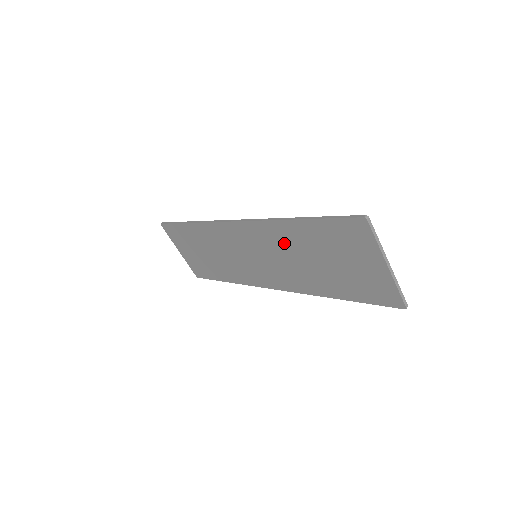
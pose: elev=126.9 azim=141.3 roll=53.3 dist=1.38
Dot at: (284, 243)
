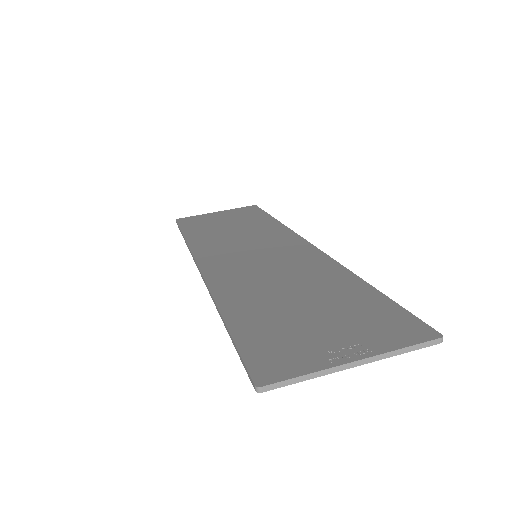
Dot at: occluded
